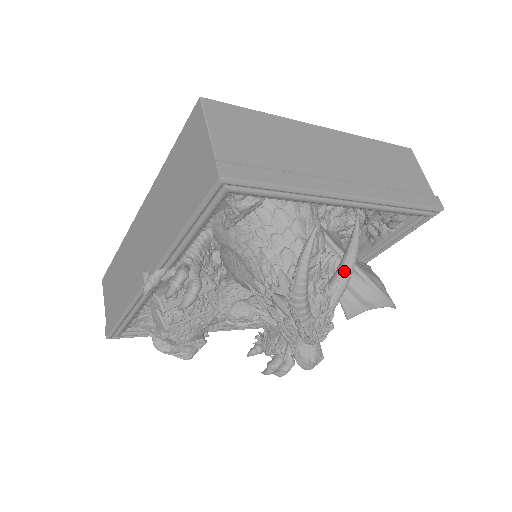
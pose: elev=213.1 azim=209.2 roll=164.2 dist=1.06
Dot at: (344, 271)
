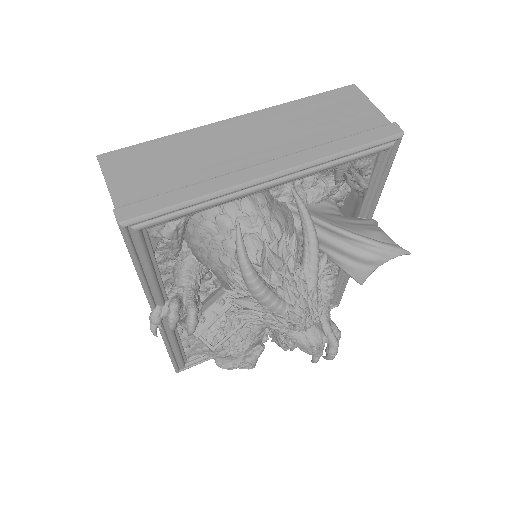
Dot at: (307, 247)
